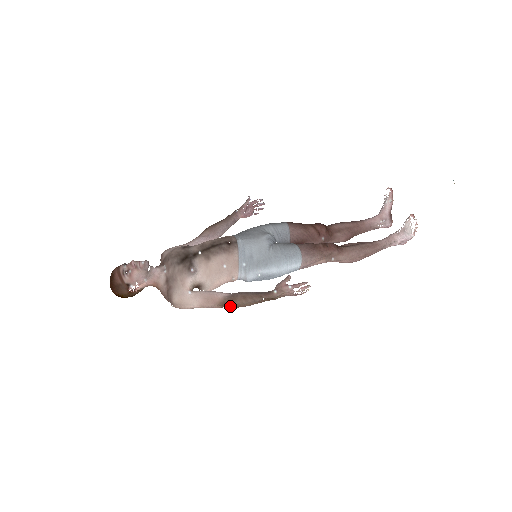
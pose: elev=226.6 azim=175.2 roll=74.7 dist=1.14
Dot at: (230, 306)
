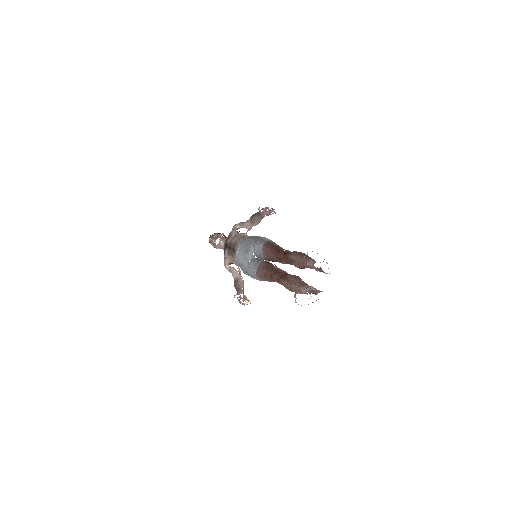
Dot at: occluded
